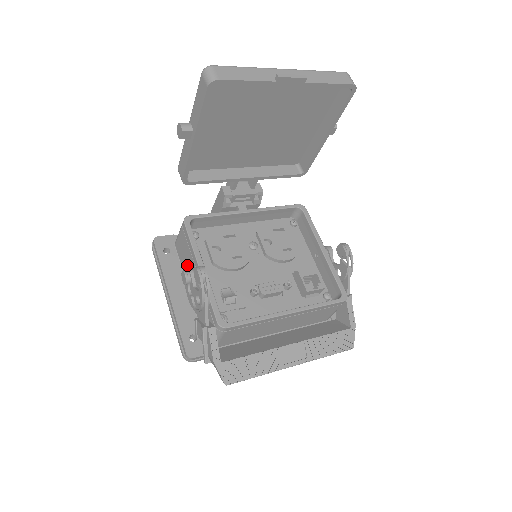
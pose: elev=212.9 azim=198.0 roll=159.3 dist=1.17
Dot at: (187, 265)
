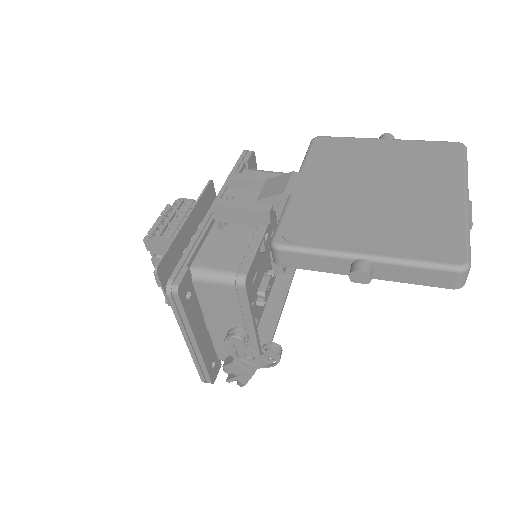
Dot at: (221, 312)
